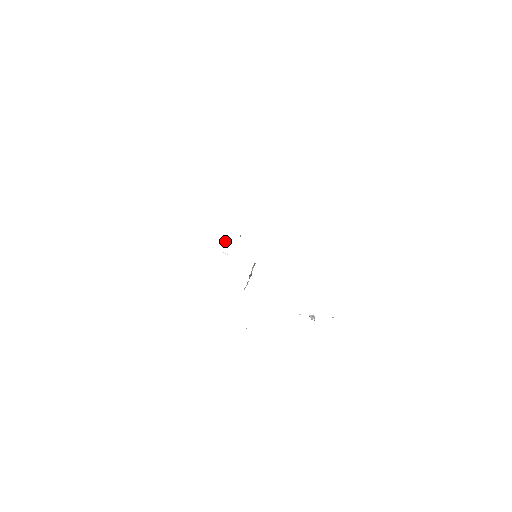
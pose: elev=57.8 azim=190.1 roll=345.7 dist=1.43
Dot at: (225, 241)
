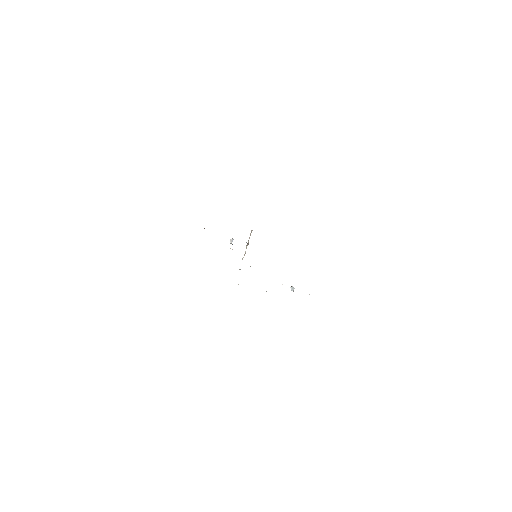
Dot at: (232, 241)
